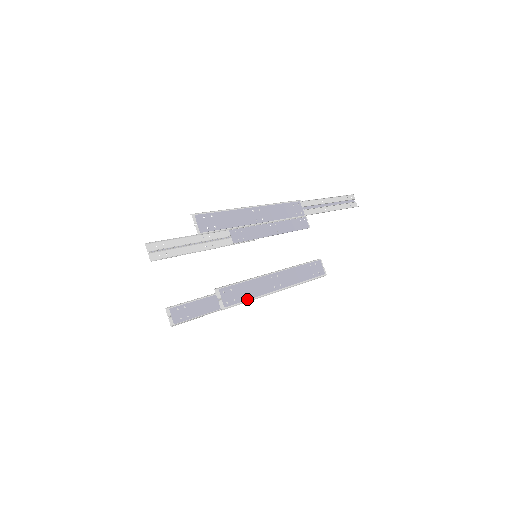
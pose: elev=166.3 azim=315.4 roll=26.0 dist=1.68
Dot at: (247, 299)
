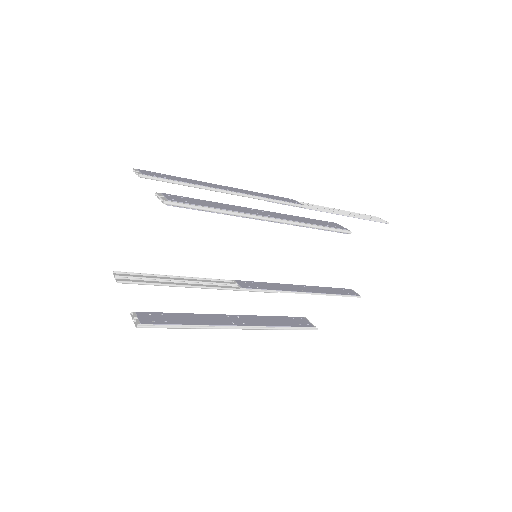
Dot at: (208, 207)
